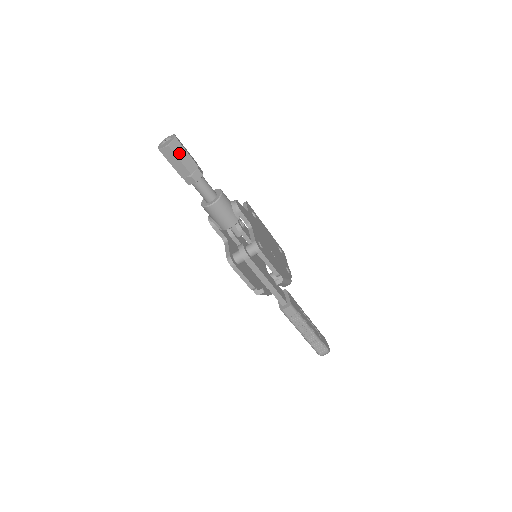
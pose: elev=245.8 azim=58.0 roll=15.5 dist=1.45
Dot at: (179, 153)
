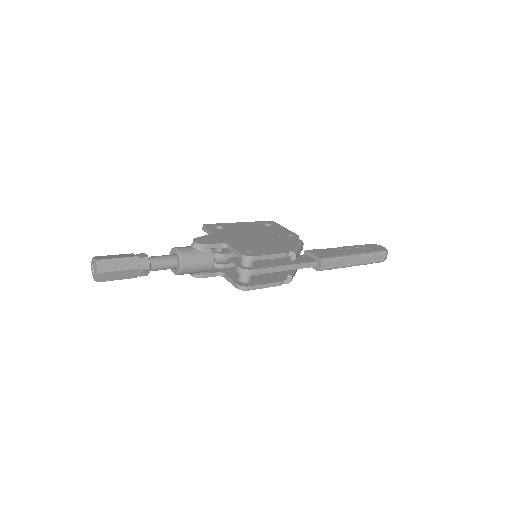
Dot at: (112, 267)
